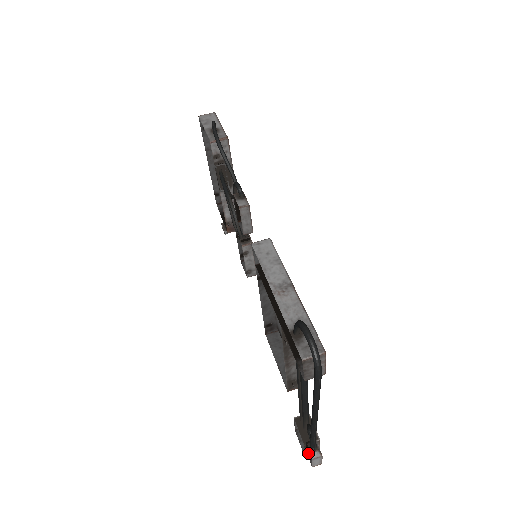
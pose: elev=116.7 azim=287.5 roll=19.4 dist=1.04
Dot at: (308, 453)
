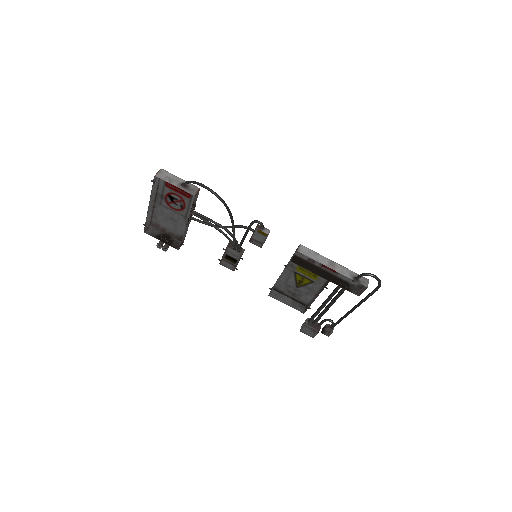
Dot at: (322, 333)
